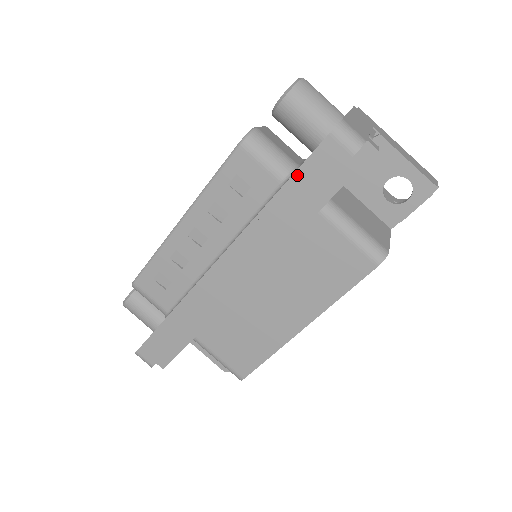
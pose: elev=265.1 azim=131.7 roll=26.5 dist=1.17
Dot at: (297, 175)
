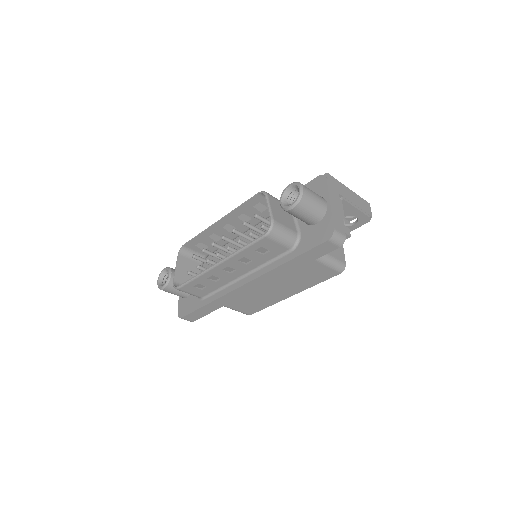
Dot at: (305, 254)
